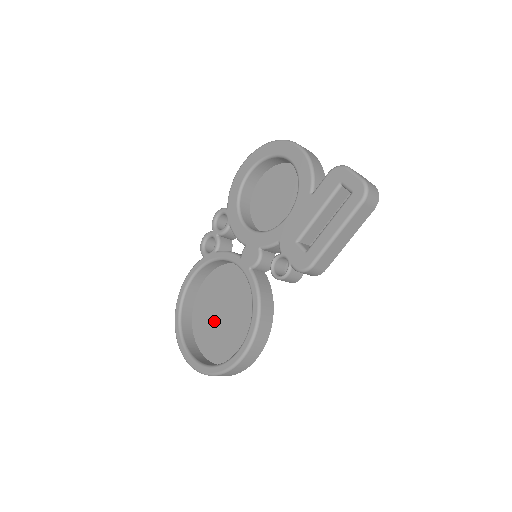
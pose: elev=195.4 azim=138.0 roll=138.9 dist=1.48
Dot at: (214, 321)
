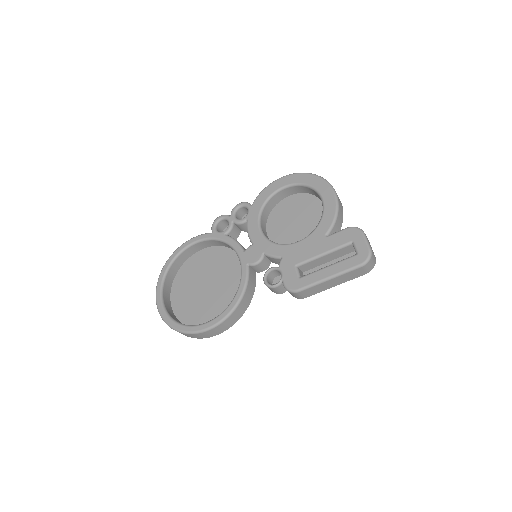
Dot at: (195, 287)
